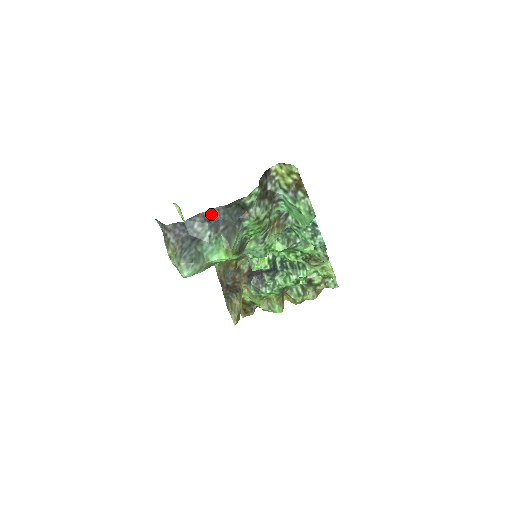
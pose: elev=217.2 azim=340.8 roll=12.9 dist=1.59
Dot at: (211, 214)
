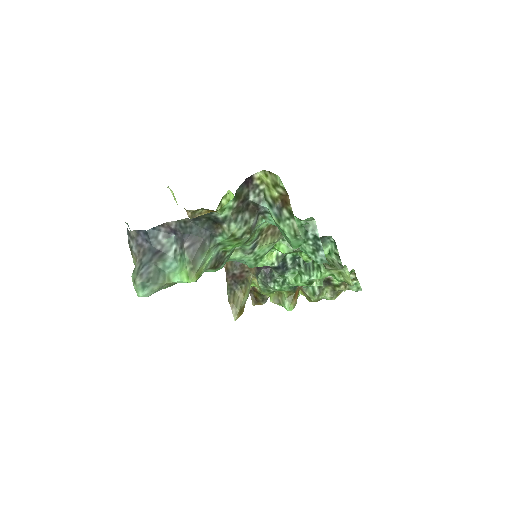
Dot at: (177, 226)
